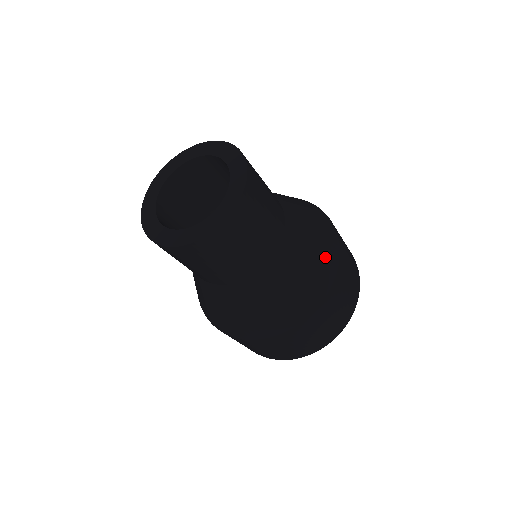
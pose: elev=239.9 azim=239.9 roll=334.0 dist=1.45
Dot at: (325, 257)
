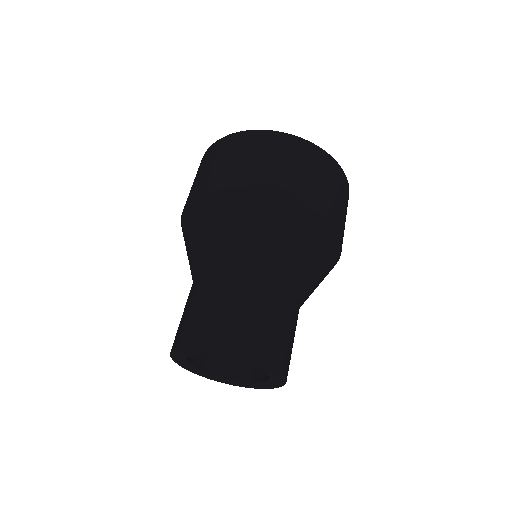
Dot at: (331, 260)
